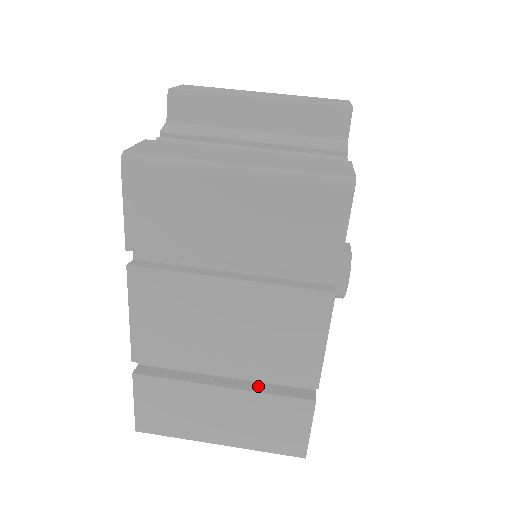
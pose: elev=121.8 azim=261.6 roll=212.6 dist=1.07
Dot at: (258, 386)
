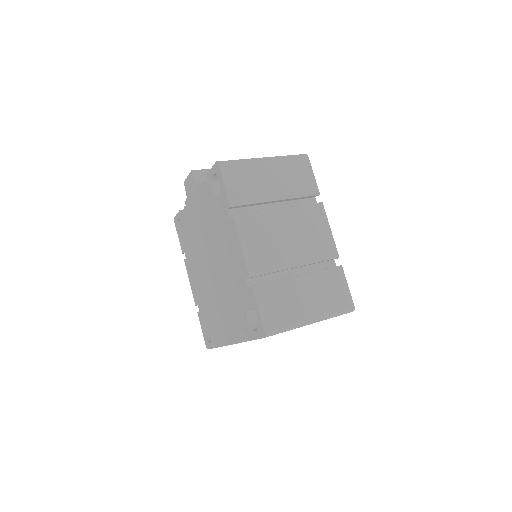
Dot at: occluded
